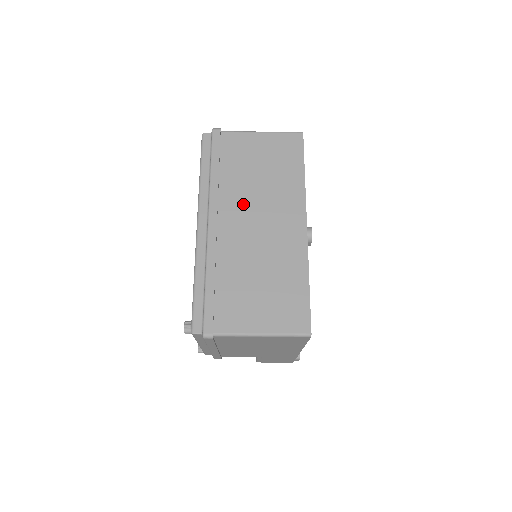
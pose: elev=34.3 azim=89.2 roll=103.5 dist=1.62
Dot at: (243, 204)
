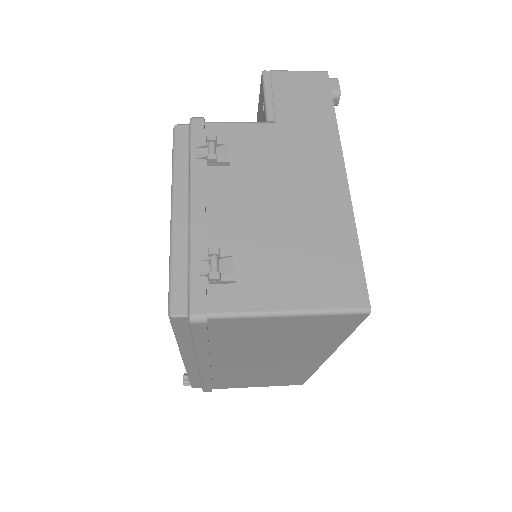
Dot at: (246, 356)
